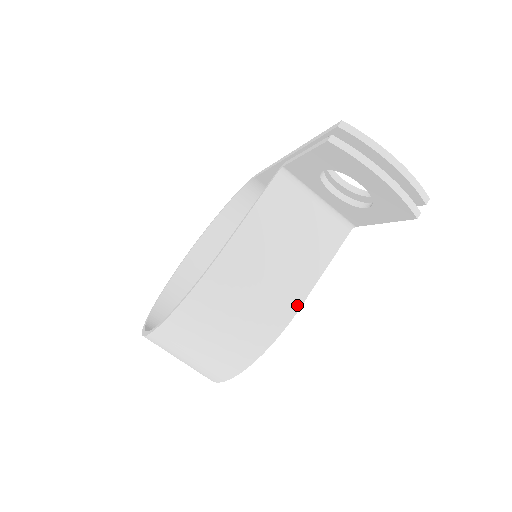
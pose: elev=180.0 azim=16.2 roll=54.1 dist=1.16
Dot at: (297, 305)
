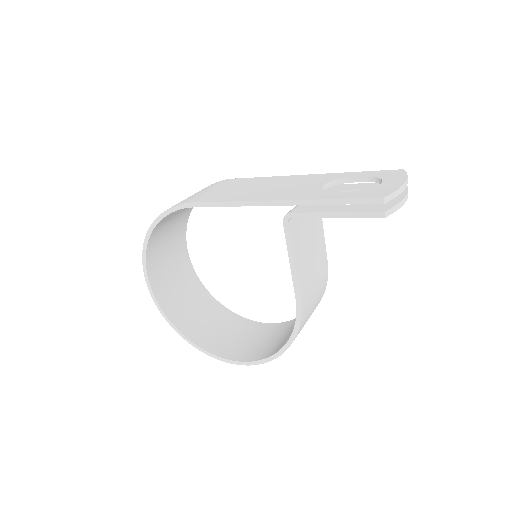
Dot at: (327, 263)
